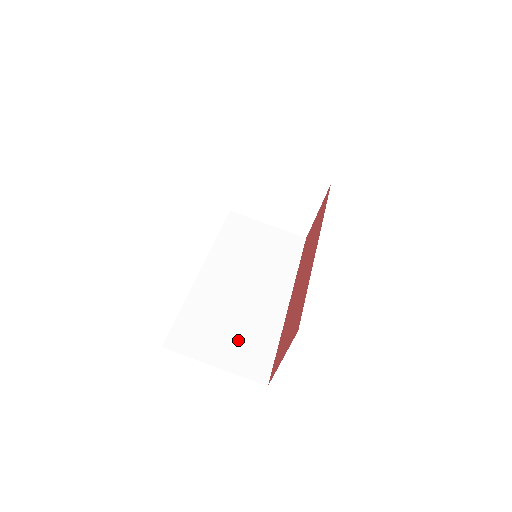
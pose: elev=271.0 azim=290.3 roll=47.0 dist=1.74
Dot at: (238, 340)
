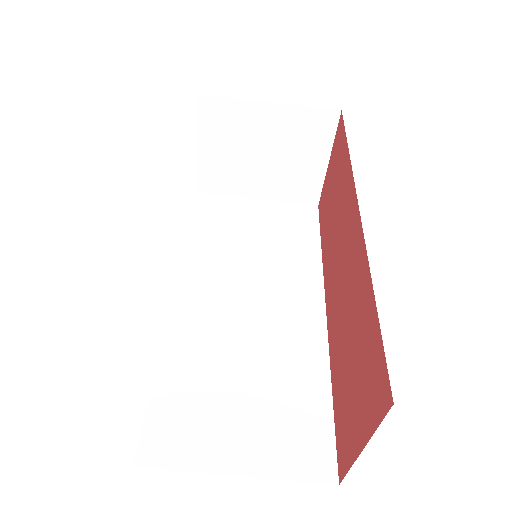
Dot at: (264, 408)
